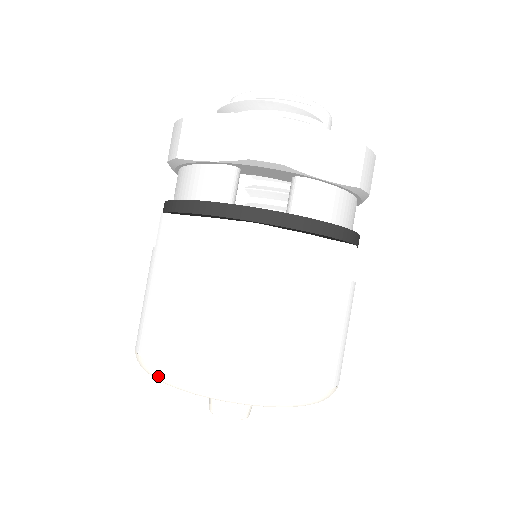
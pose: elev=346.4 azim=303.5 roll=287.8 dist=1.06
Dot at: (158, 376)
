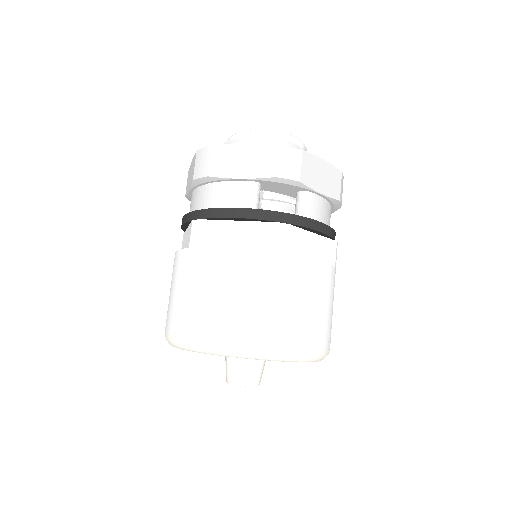
Dot at: (209, 347)
